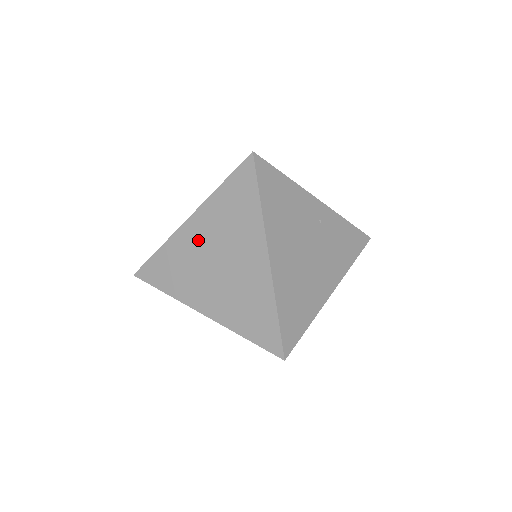
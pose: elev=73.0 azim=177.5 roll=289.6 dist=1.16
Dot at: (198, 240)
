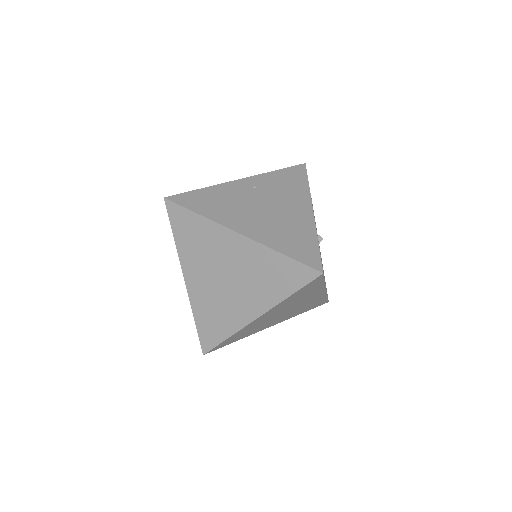
Dot at: (202, 282)
